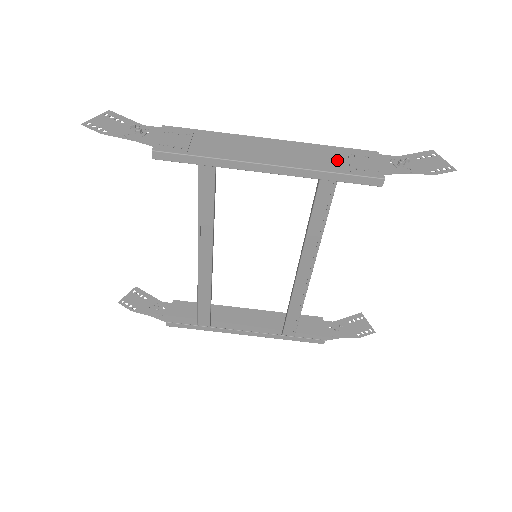
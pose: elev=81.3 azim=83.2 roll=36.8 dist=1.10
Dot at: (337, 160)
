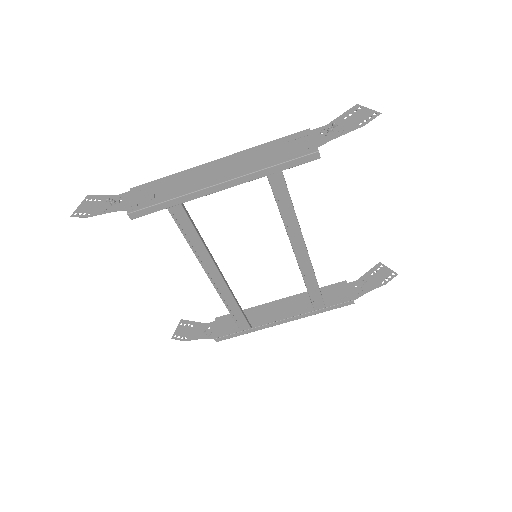
Dot at: (275, 153)
